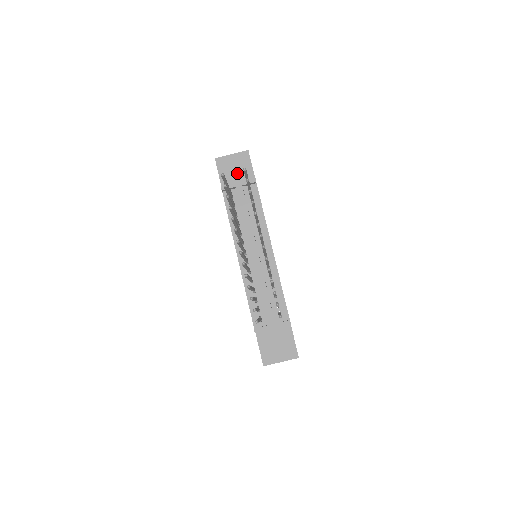
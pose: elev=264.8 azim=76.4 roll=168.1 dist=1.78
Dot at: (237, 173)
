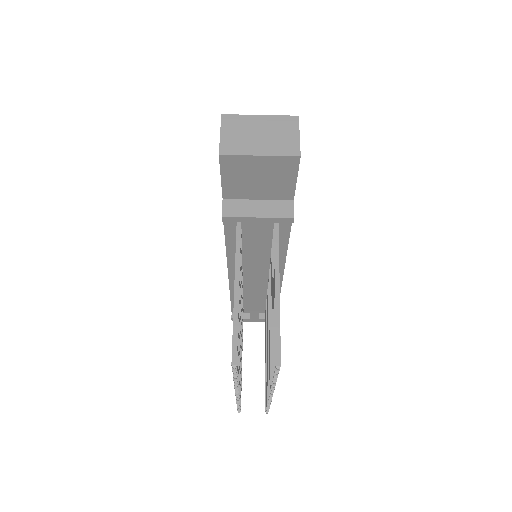
Dot at: (261, 185)
